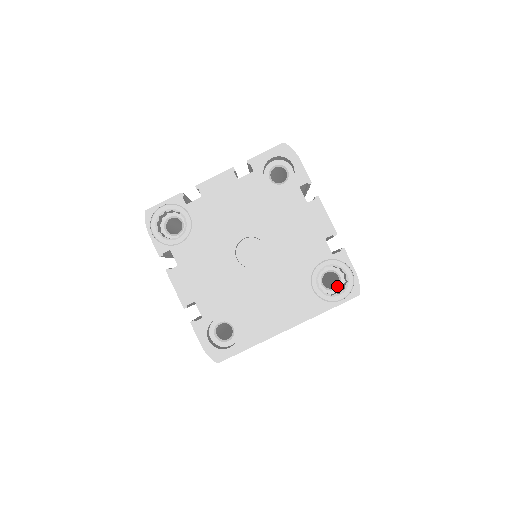
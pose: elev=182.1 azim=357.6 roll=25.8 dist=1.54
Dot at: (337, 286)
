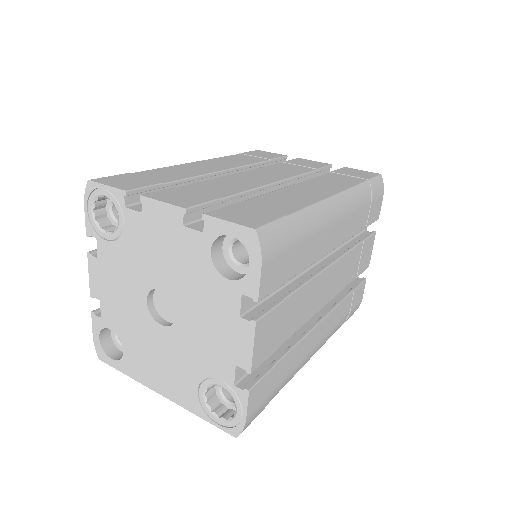
Dot at: (233, 403)
